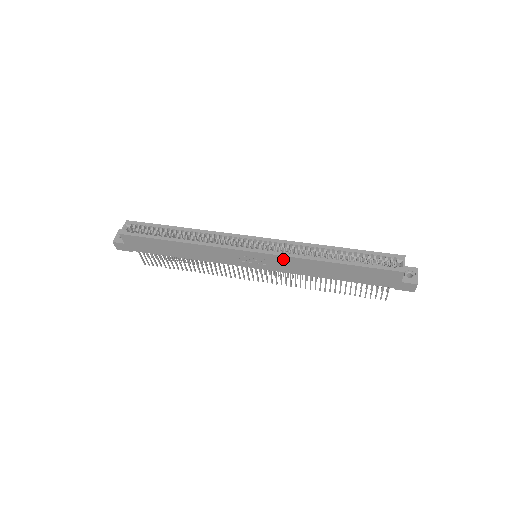
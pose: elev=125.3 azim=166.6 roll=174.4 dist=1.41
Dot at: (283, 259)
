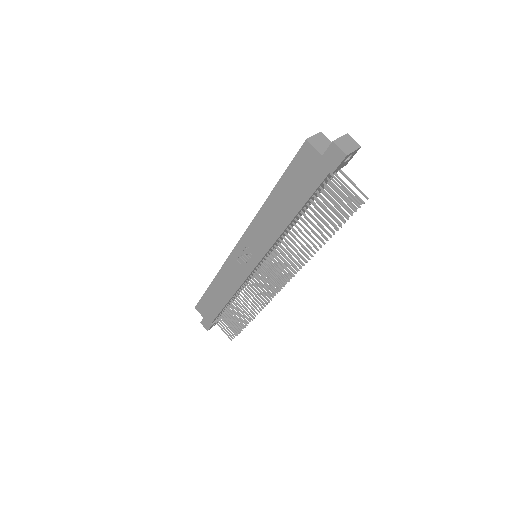
Dot at: (252, 232)
